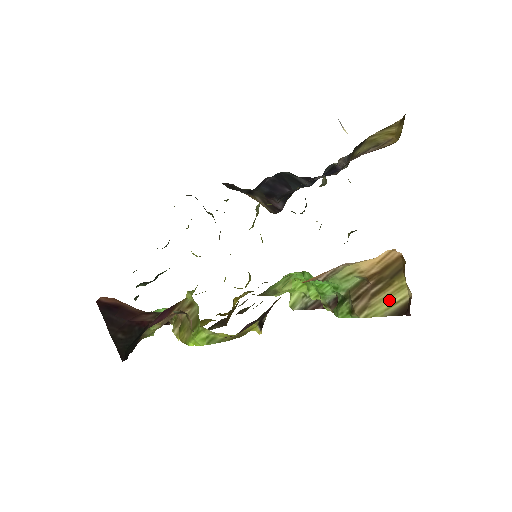
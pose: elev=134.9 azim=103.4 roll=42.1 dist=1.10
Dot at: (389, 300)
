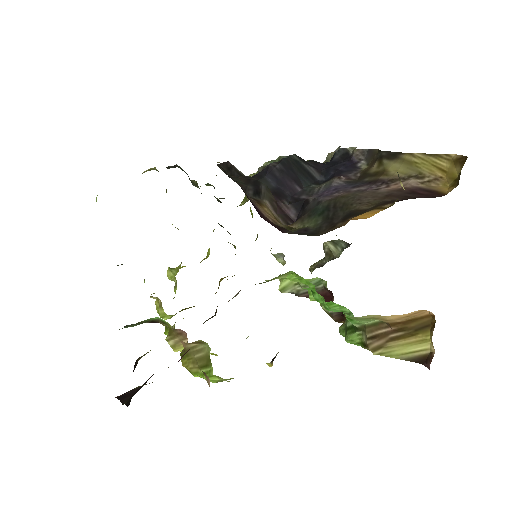
Dot at: (408, 347)
